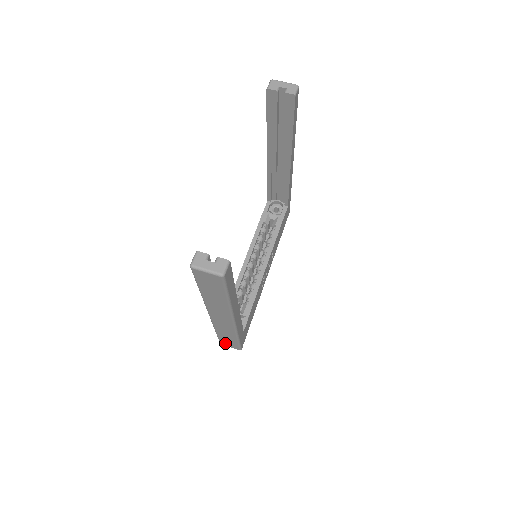
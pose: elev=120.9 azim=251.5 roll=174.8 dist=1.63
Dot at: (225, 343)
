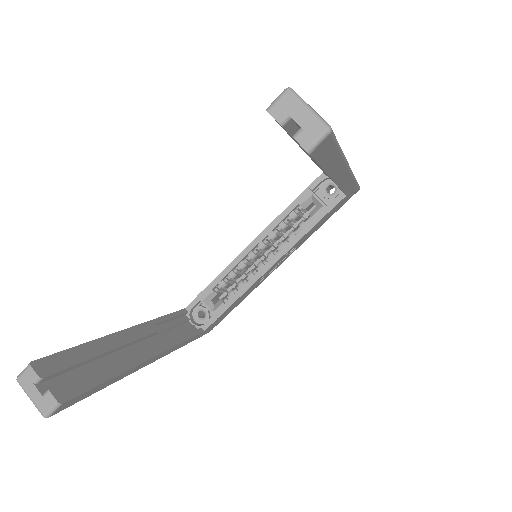
Dot at: occluded
